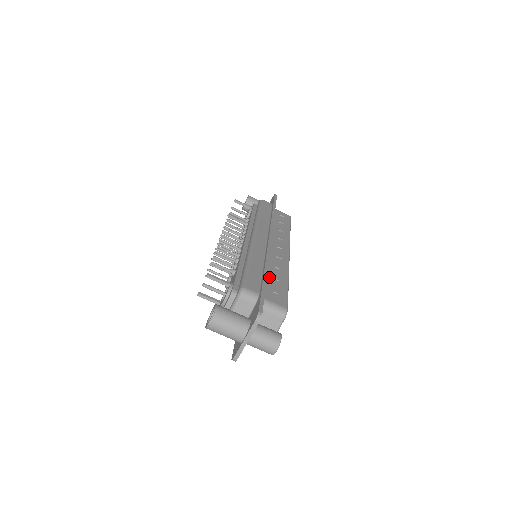
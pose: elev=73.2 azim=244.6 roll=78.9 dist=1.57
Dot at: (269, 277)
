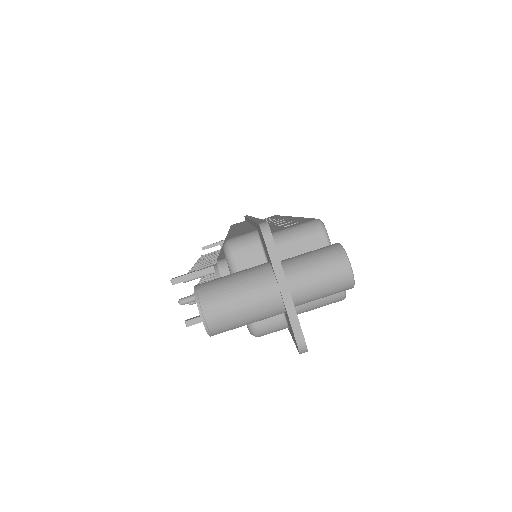
Dot at: occluded
